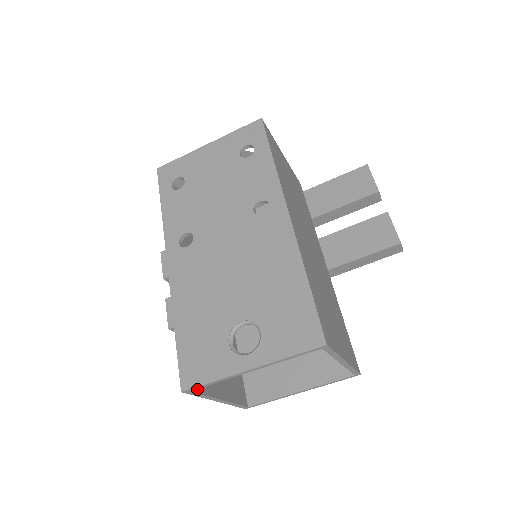
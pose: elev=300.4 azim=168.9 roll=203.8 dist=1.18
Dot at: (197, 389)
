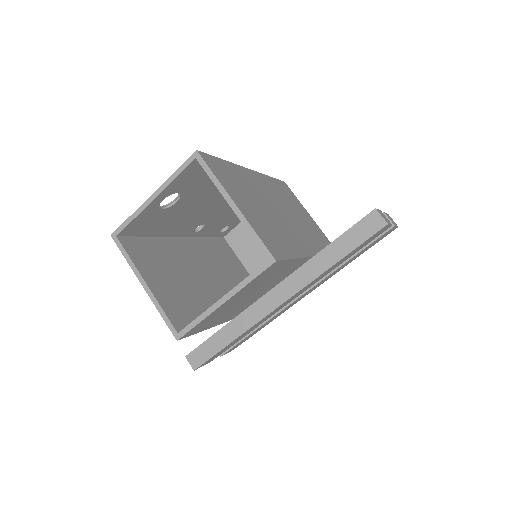
Dot at: (125, 246)
